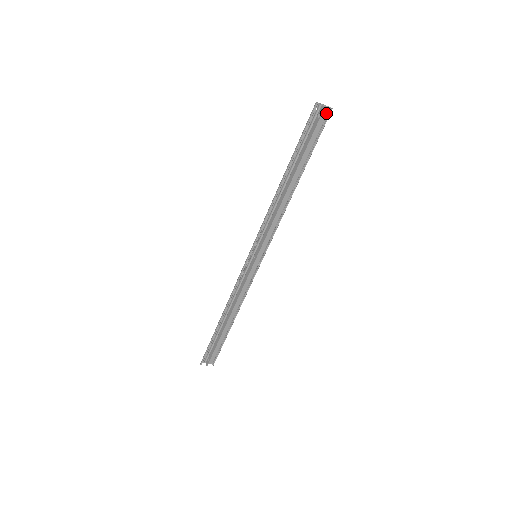
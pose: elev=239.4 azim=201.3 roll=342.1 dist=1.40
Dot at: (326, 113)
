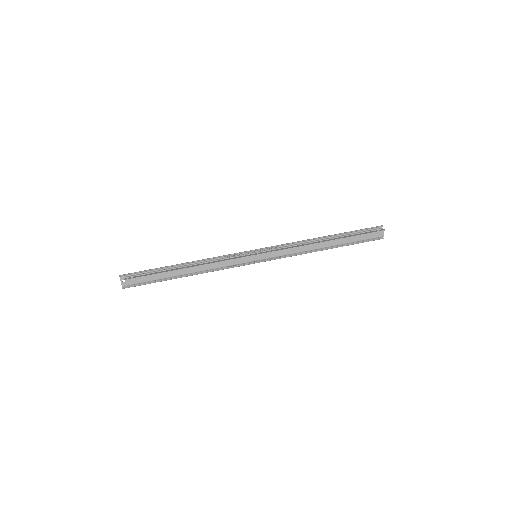
Dot at: (380, 236)
